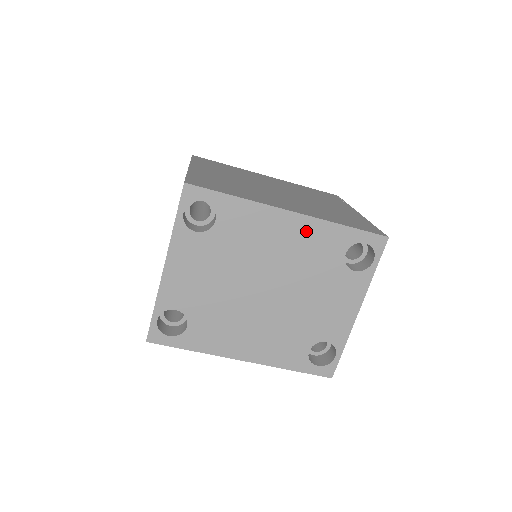
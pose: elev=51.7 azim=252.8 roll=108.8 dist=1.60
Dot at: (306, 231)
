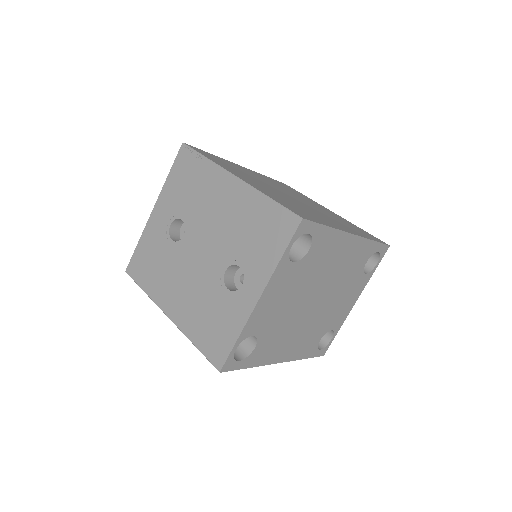
Dot at: (355, 249)
